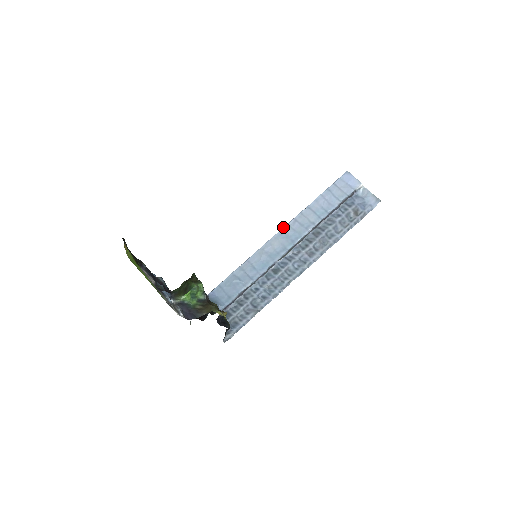
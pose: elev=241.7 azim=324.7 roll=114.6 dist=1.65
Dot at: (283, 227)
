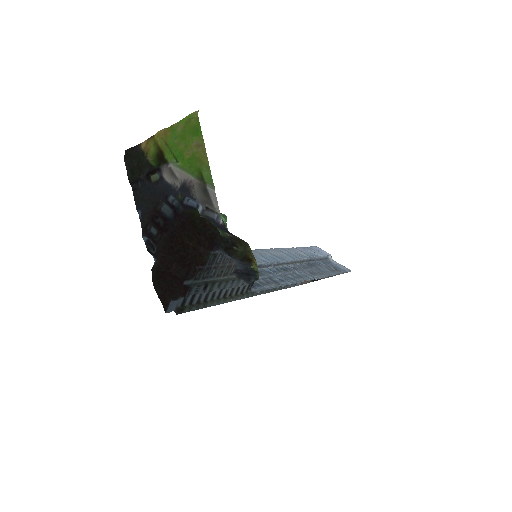
Dot at: (279, 248)
